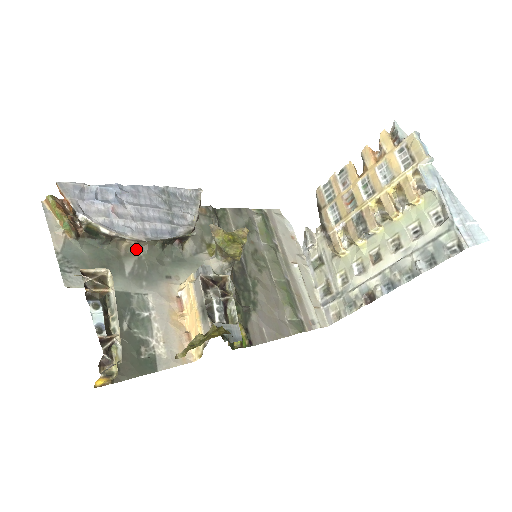
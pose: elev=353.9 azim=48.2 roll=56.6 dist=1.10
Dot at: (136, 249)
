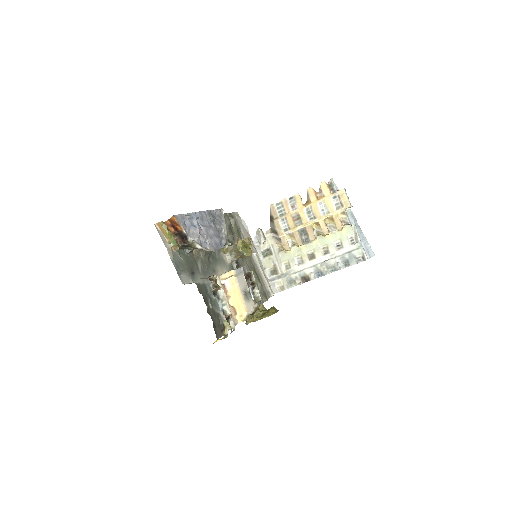
Dot at: (199, 254)
